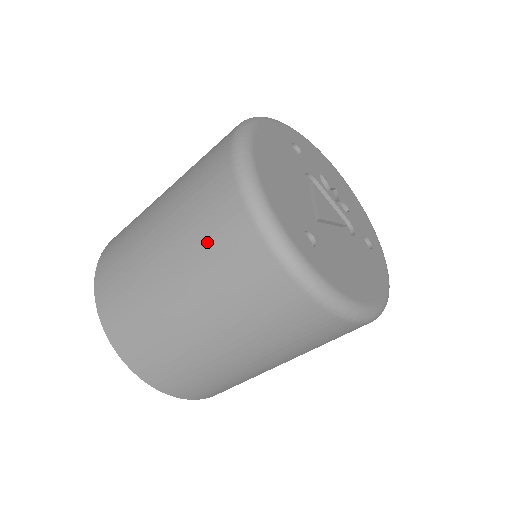
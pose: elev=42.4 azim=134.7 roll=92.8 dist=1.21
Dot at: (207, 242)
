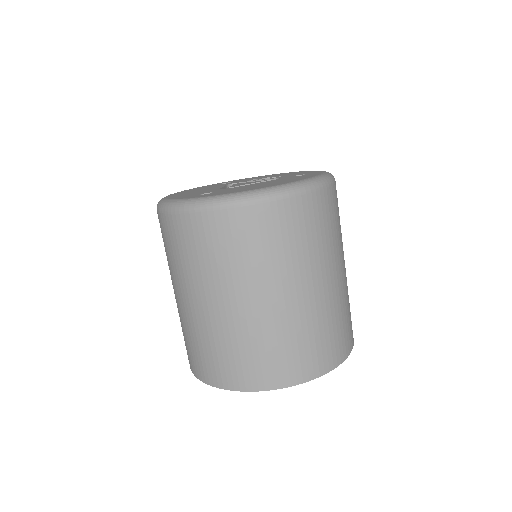
Dot at: (168, 251)
